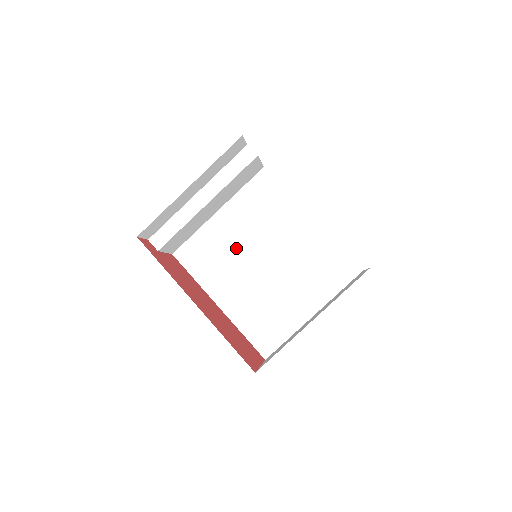
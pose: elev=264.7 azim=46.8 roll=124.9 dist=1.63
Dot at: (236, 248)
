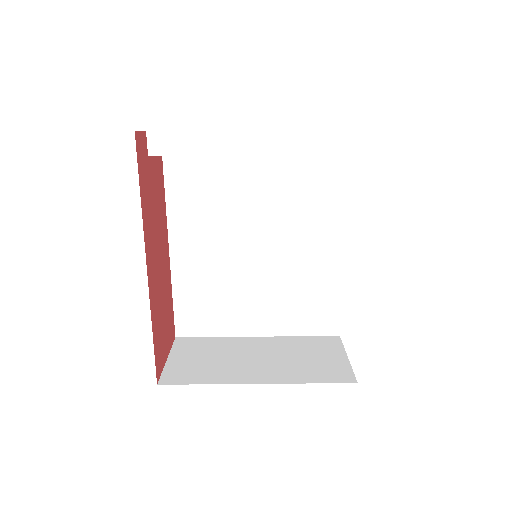
Dot at: (240, 209)
